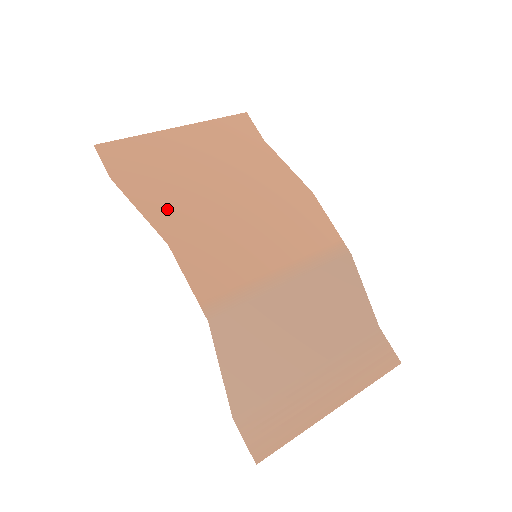
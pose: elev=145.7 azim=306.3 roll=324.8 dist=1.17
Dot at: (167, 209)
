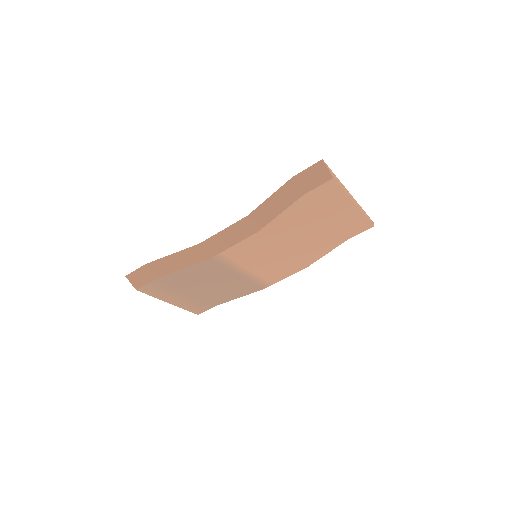
Dot at: occluded
